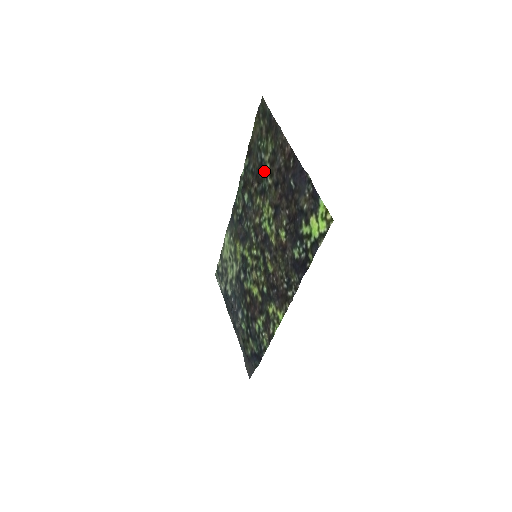
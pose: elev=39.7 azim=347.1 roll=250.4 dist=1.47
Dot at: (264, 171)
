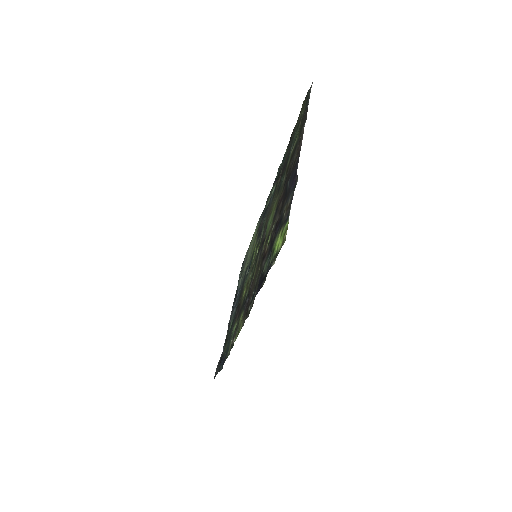
Dot at: (286, 165)
